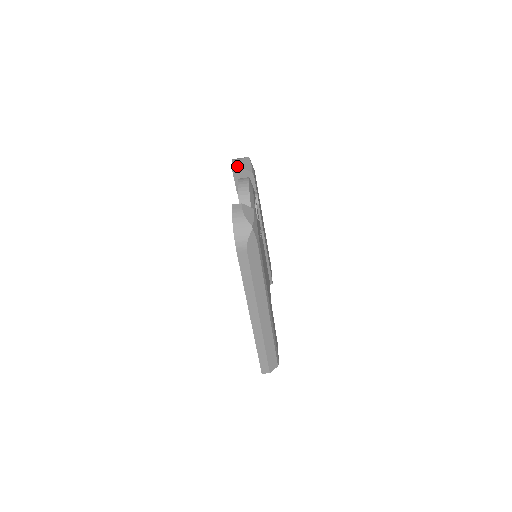
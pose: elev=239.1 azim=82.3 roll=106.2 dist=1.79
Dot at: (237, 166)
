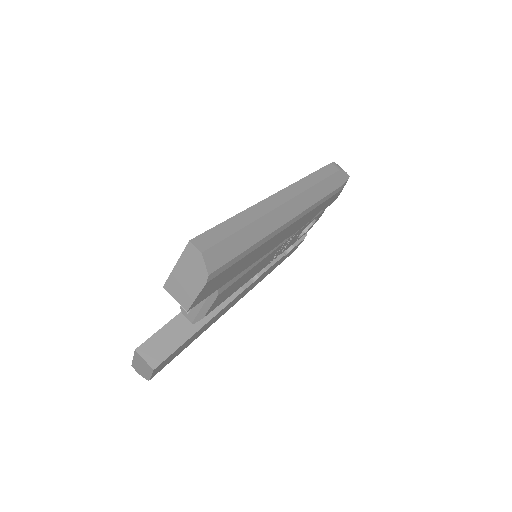
Dot at: occluded
